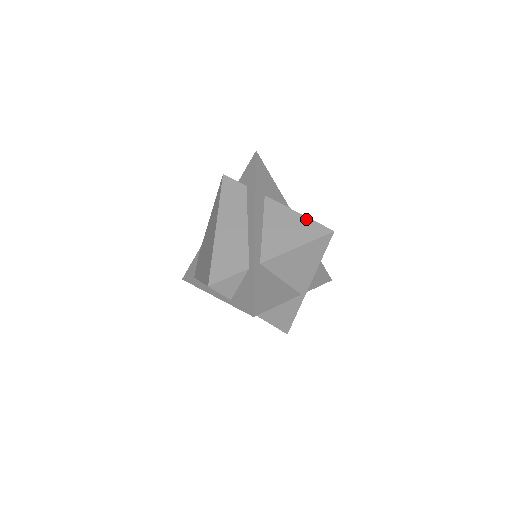
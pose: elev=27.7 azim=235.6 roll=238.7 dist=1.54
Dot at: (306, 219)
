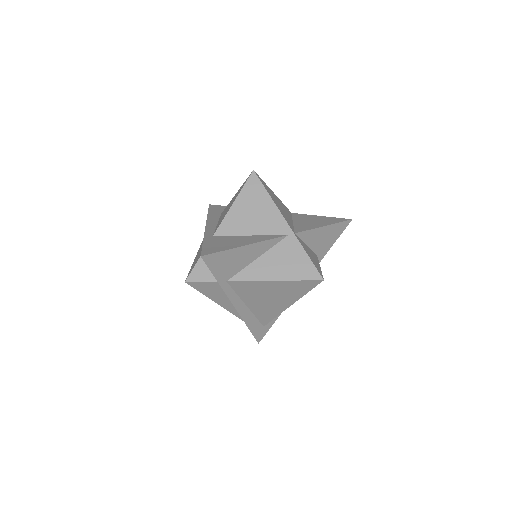
Dot at: (239, 189)
